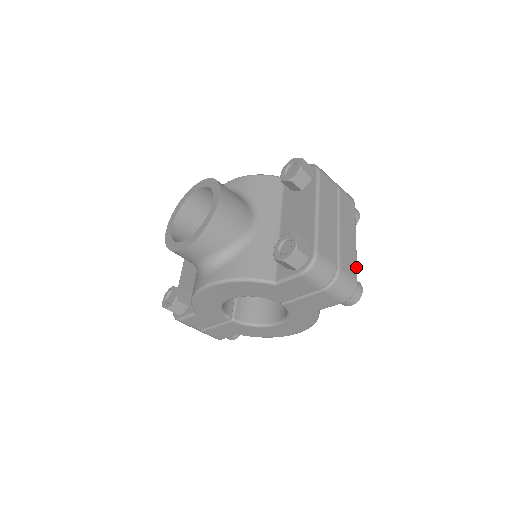
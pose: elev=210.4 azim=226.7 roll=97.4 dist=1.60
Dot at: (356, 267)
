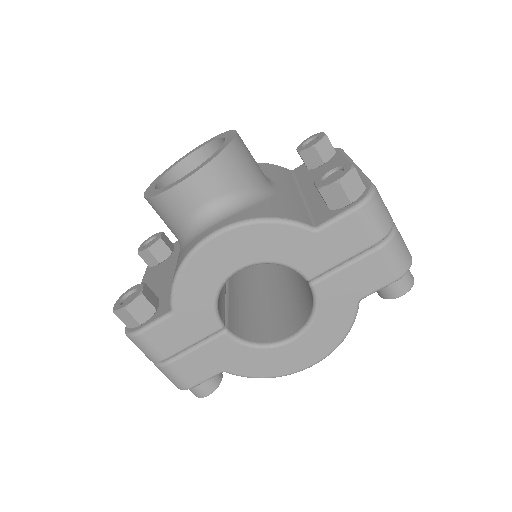
Dot at: occluded
